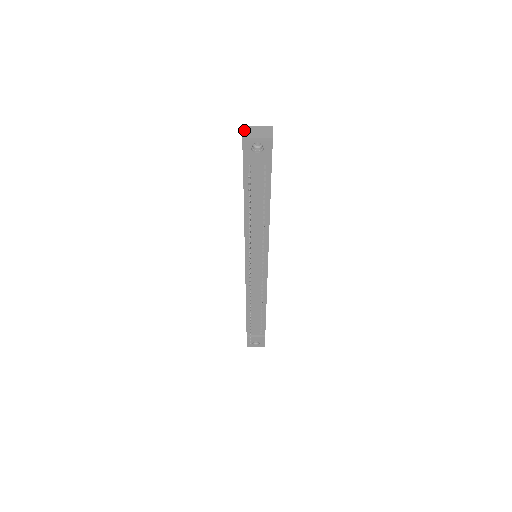
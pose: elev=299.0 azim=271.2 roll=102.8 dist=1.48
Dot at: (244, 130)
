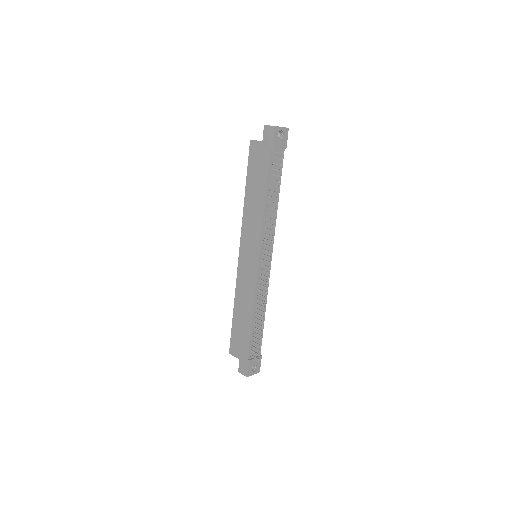
Dot at: (269, 125)
